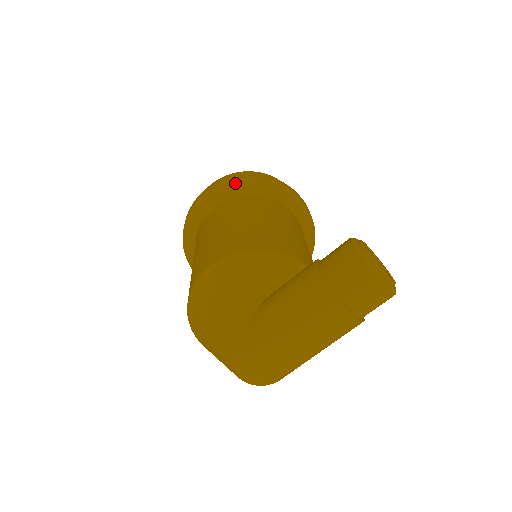
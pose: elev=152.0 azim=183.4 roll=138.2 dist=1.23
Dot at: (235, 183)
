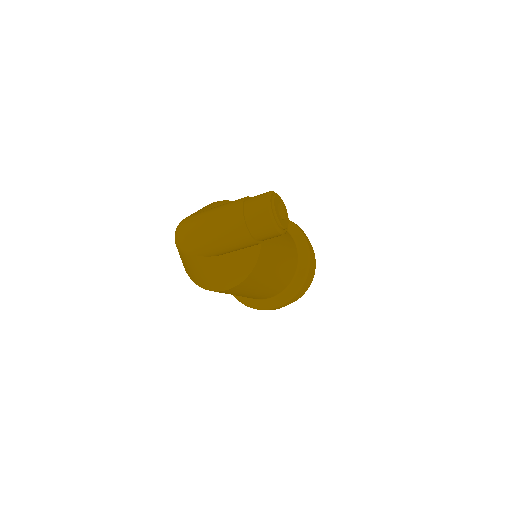
Dot at: occluded
